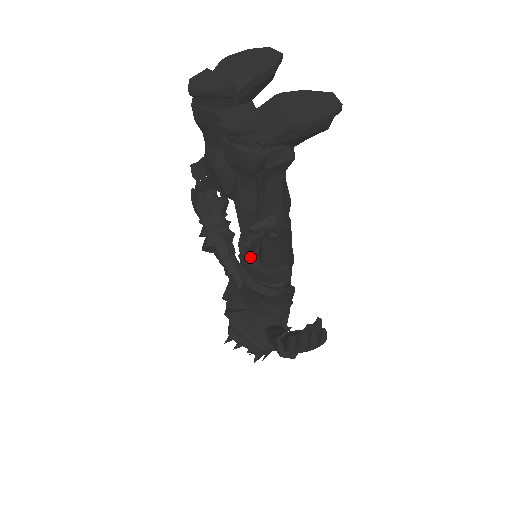
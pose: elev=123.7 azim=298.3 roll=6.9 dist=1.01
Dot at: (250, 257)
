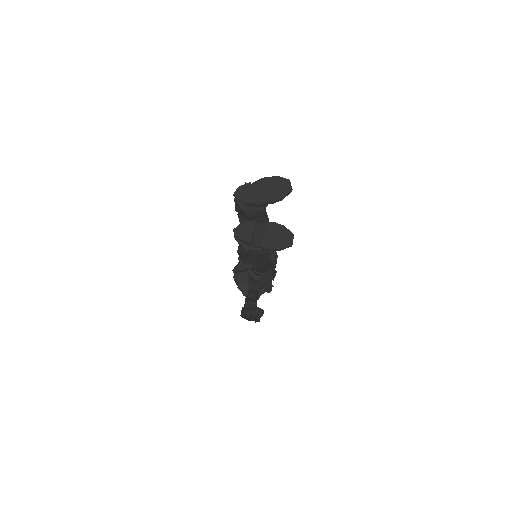
Dot at: occluded
